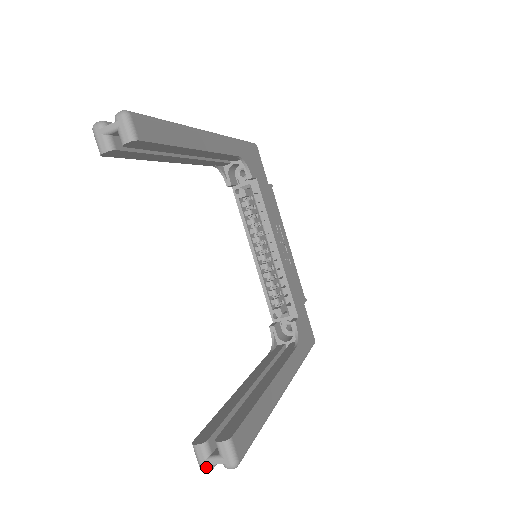
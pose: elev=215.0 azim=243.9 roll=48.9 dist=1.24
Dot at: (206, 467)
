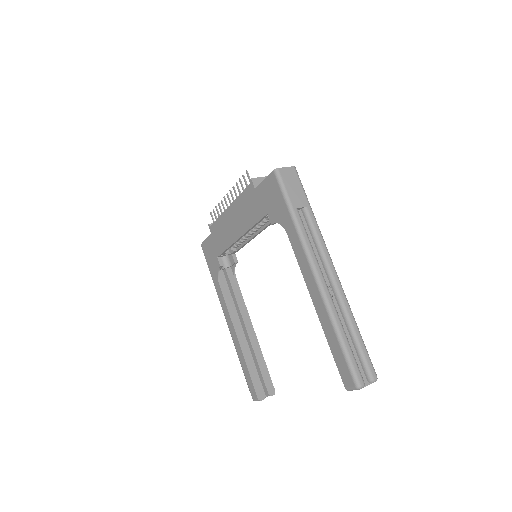
Dot at: occluded
